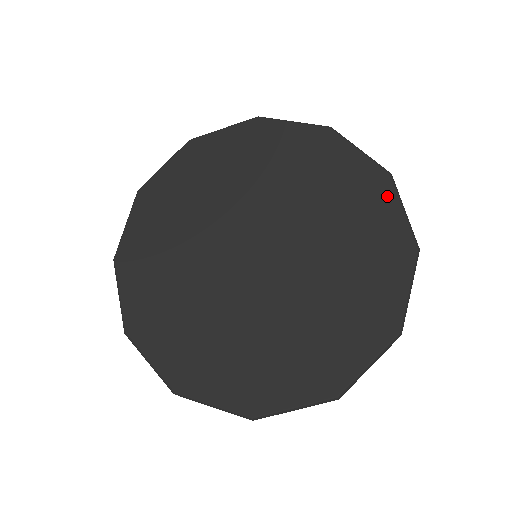
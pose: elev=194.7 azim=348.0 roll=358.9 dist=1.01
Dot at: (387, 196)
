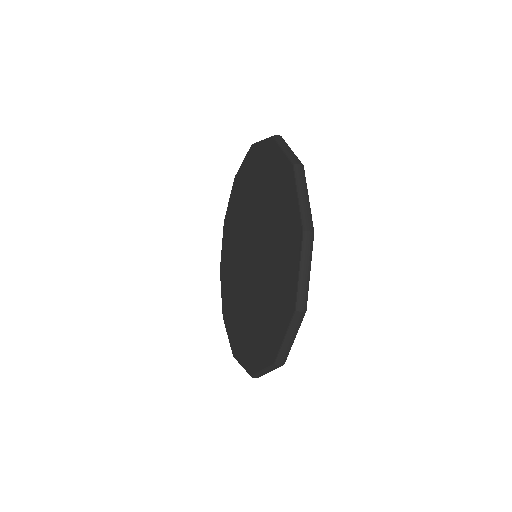
Dot at: (275, 151)
